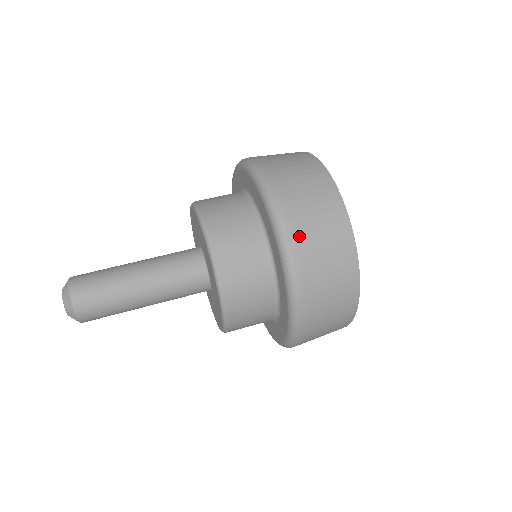
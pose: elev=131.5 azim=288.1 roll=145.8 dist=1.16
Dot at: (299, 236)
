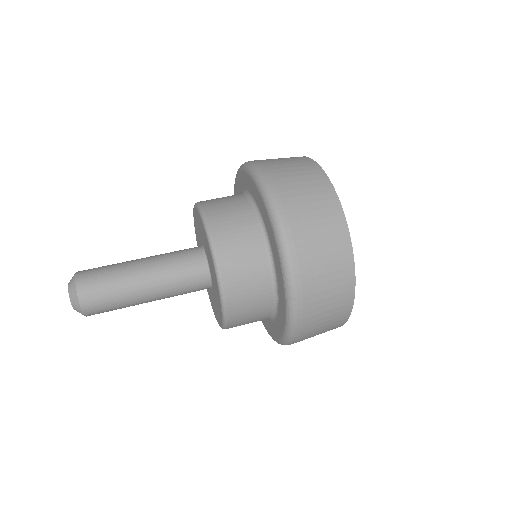
Dot at: (296, 230)
